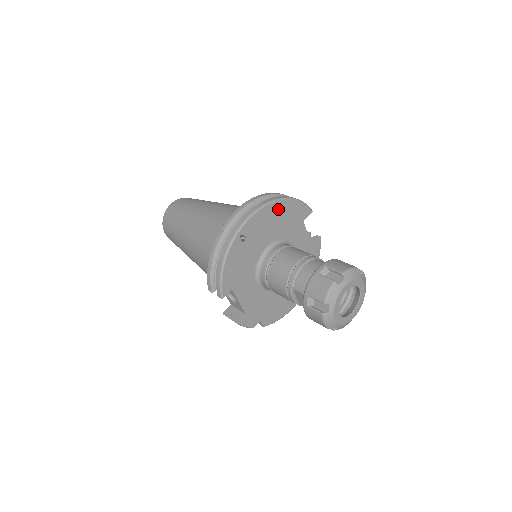
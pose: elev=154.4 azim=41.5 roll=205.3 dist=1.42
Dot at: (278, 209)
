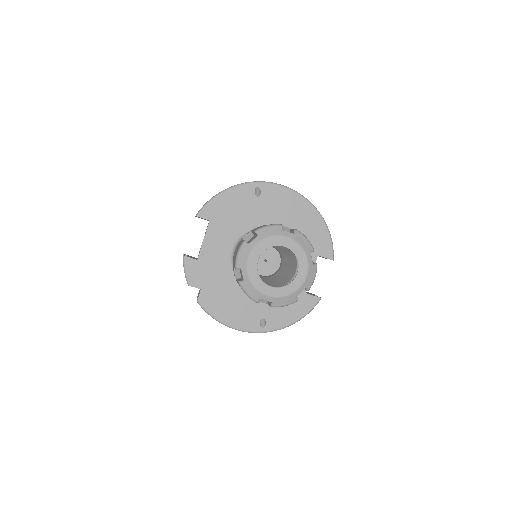
Dot at: (305, 212)
